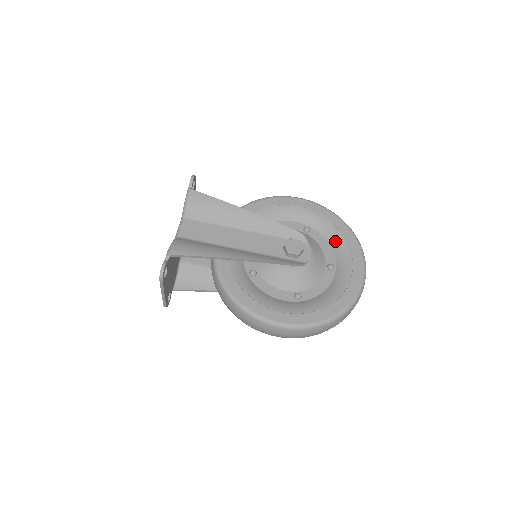
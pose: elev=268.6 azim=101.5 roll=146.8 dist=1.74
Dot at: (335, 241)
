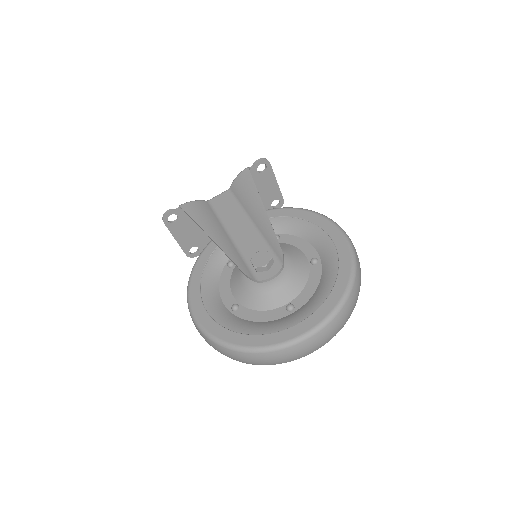
Dot at: (322, 288)
